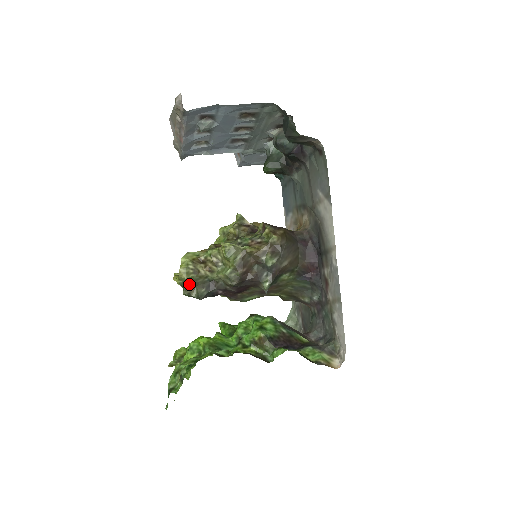
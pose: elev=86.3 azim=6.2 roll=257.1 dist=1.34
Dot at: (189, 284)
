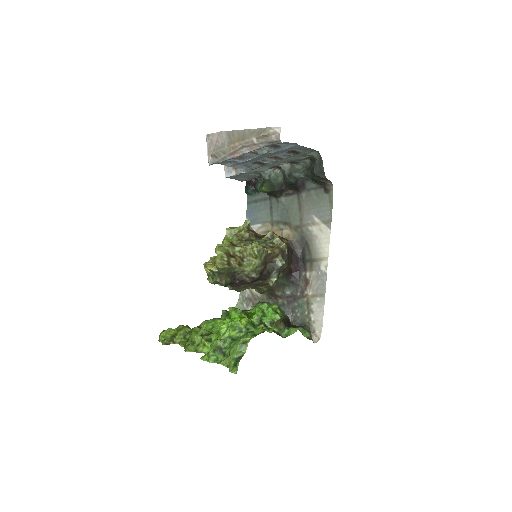
Dot at: (221, 273)
